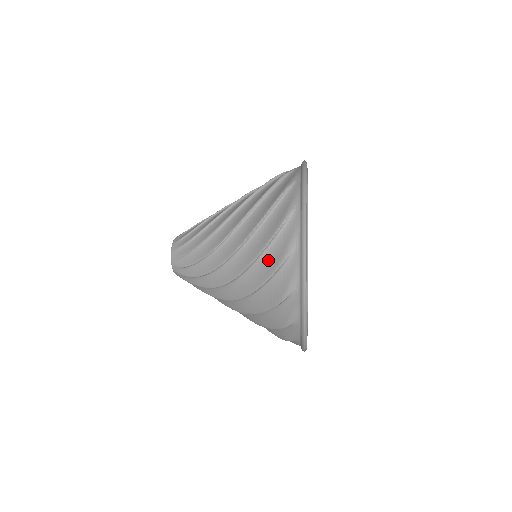
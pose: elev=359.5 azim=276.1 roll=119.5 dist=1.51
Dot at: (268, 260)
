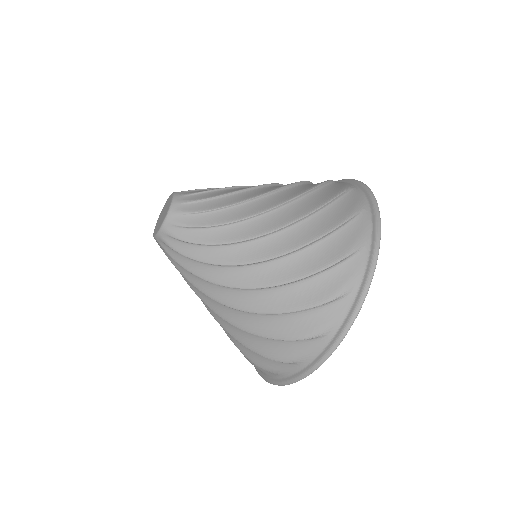
Dot at: (325, 193)
